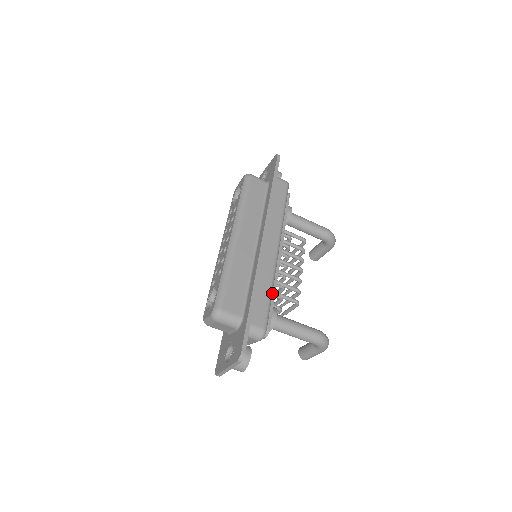
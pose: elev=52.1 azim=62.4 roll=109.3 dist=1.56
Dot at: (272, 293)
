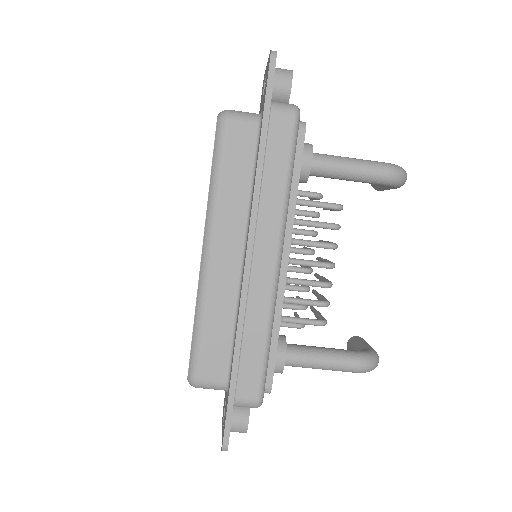
Dot at: (274, 332)
